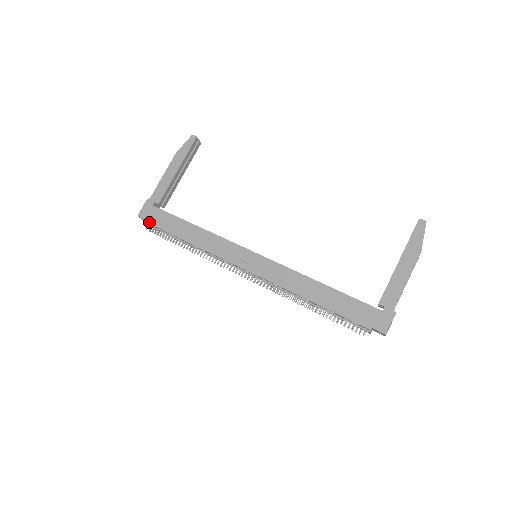
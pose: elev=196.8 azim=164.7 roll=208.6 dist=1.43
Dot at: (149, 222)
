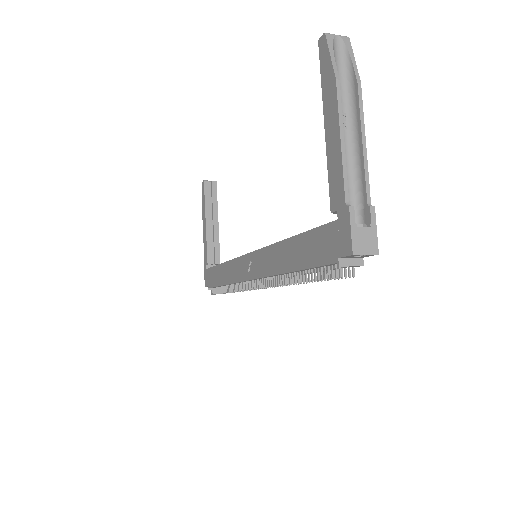
Dot at: (208, 287)
